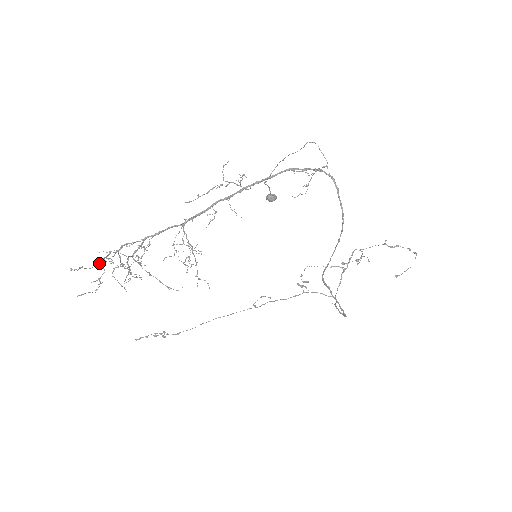
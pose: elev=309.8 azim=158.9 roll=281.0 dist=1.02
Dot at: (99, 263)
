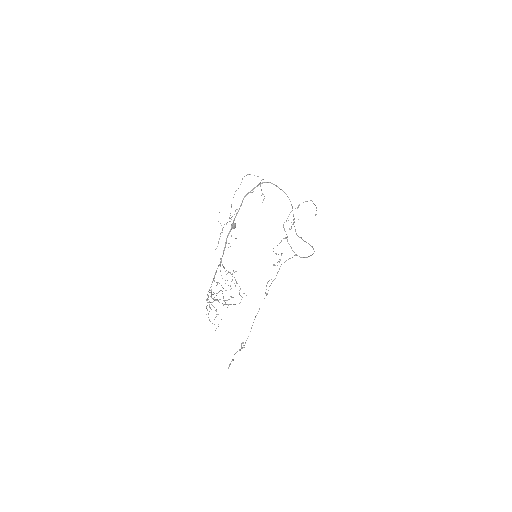
Dot at: occluded
